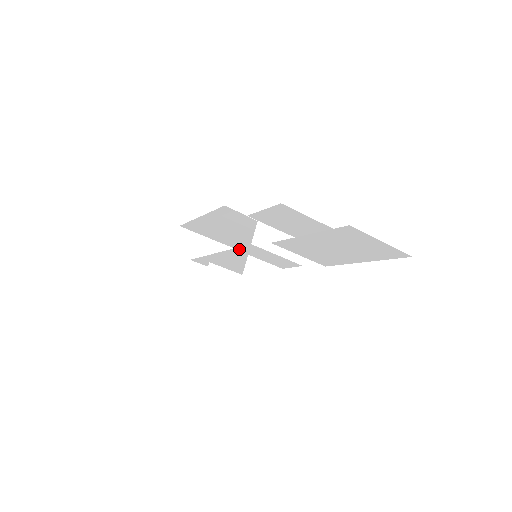
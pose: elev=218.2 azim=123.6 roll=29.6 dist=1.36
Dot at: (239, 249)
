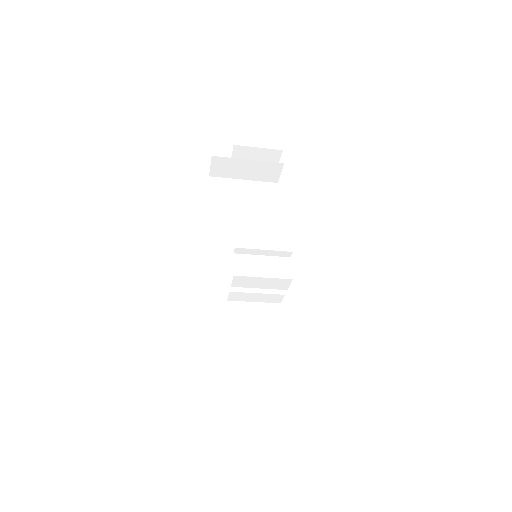
Dot at: occluded
